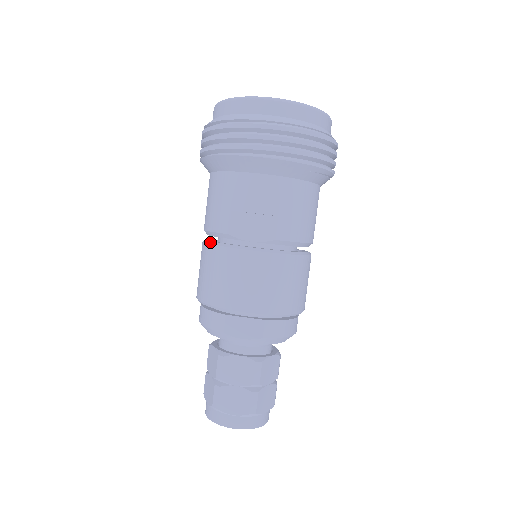
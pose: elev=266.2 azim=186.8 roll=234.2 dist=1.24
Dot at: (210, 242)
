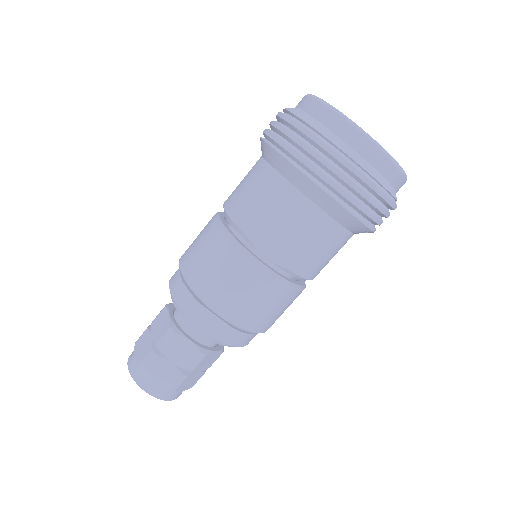
Dot at: (224, 227)
